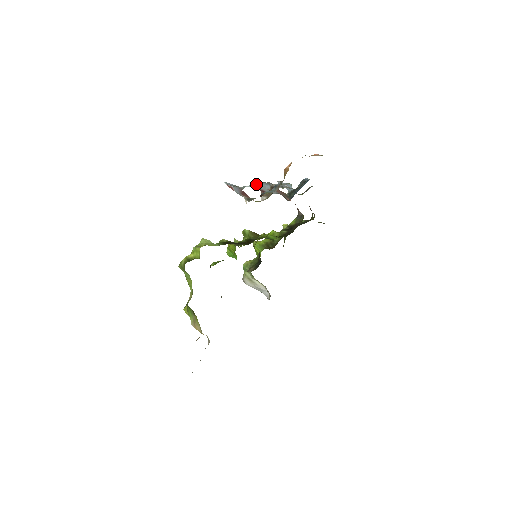
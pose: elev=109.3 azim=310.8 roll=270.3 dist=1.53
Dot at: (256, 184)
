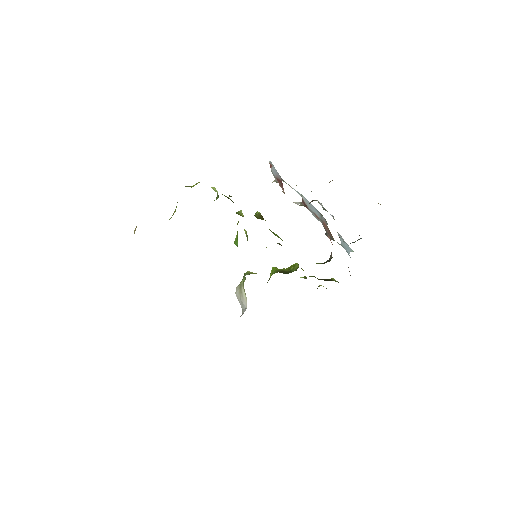
Dot at: (304, 197)
